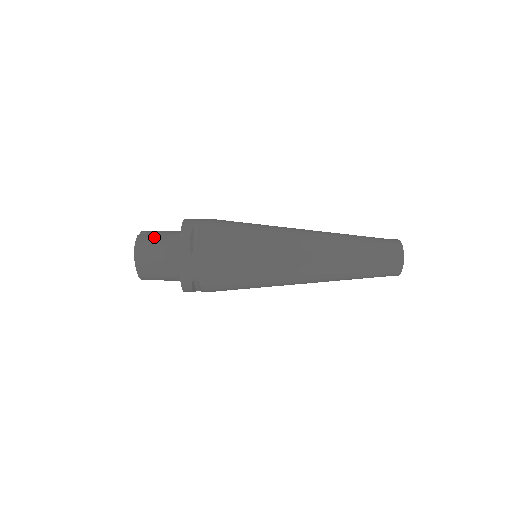
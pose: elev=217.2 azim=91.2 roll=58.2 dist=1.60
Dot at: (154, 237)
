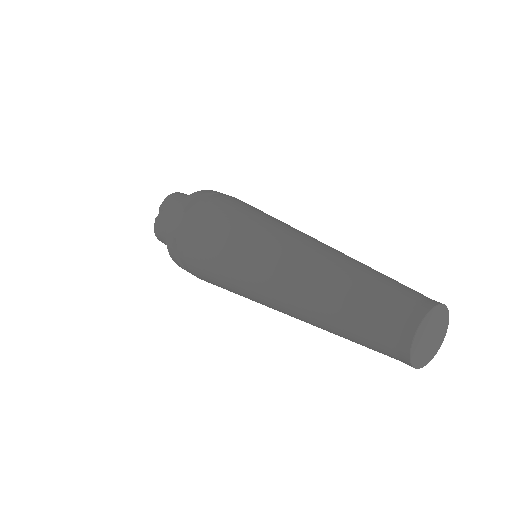
Dot at: (163, 228)
